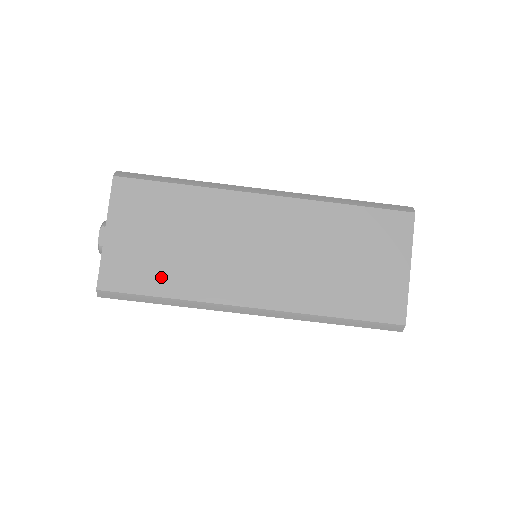
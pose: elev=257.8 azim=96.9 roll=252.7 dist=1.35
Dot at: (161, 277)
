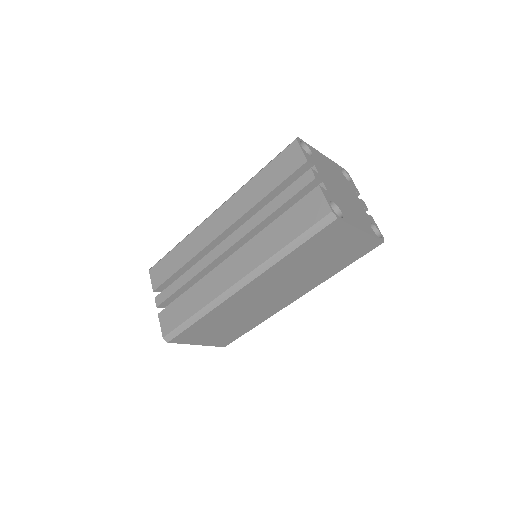
Dot at: (242, 329)
